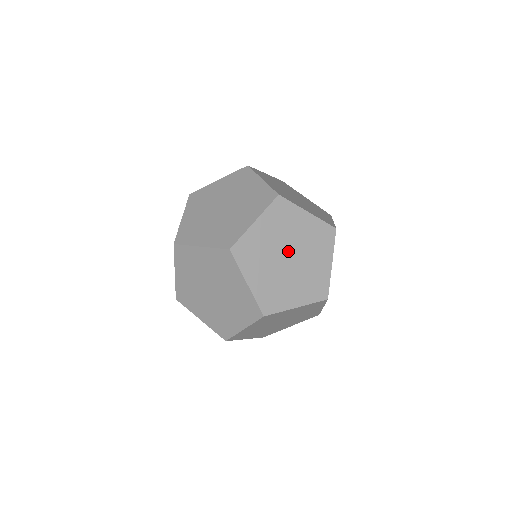
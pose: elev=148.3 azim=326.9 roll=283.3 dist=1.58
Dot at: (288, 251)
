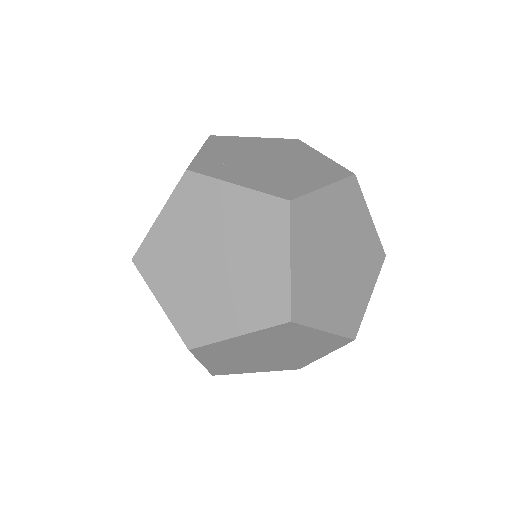
Dot at: (335, 253)
